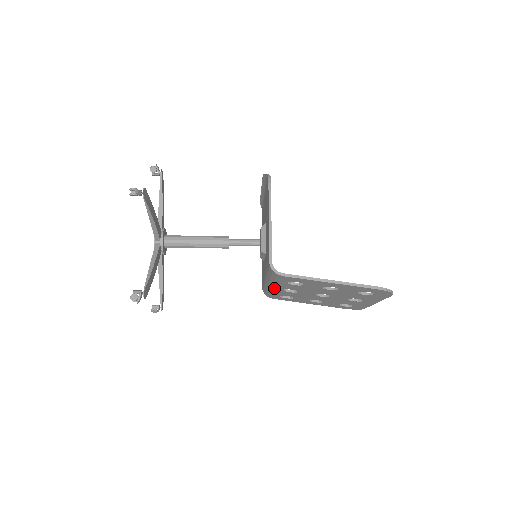
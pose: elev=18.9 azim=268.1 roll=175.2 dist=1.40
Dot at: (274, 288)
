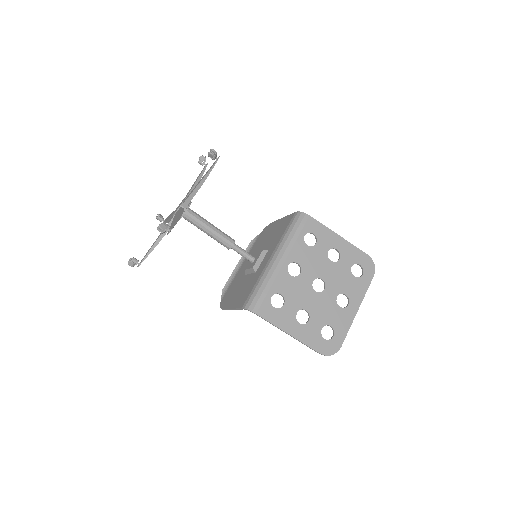
Dot at: (281, 262)
